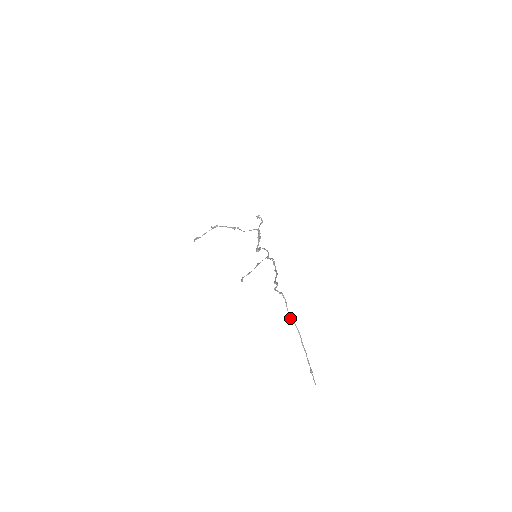
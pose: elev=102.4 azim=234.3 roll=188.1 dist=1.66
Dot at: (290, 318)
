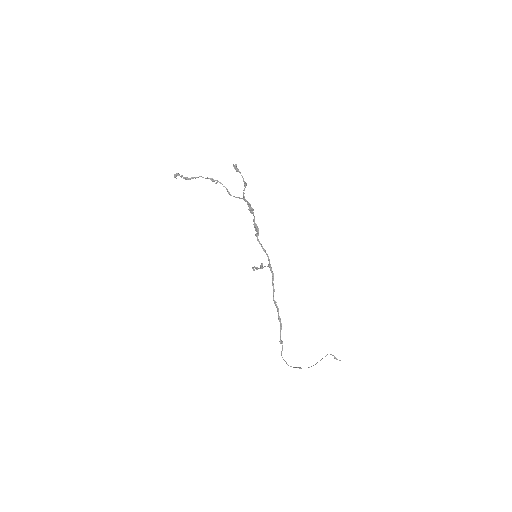
Dot at: occluded
